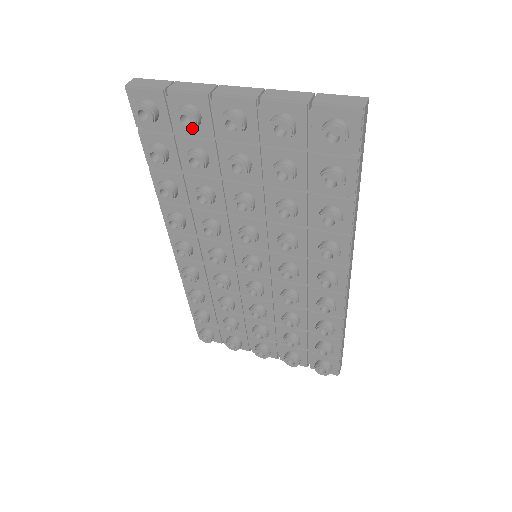
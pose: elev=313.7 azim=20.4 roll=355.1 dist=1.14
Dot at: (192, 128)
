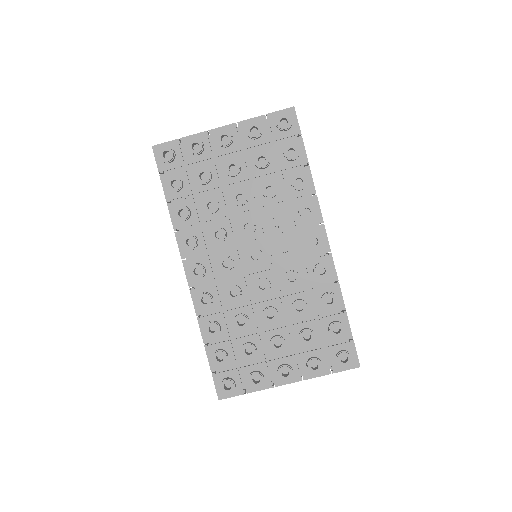
Dot at: (200, 150)
